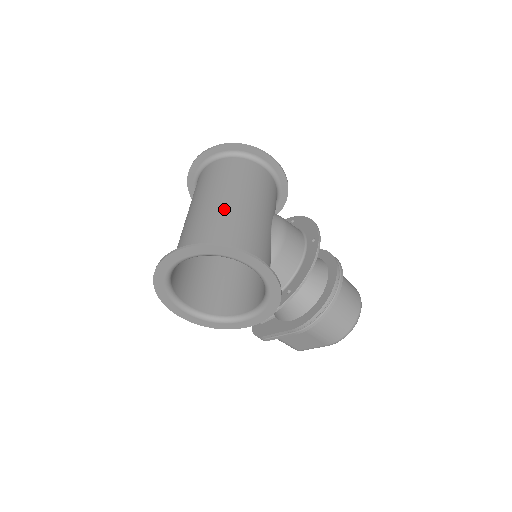
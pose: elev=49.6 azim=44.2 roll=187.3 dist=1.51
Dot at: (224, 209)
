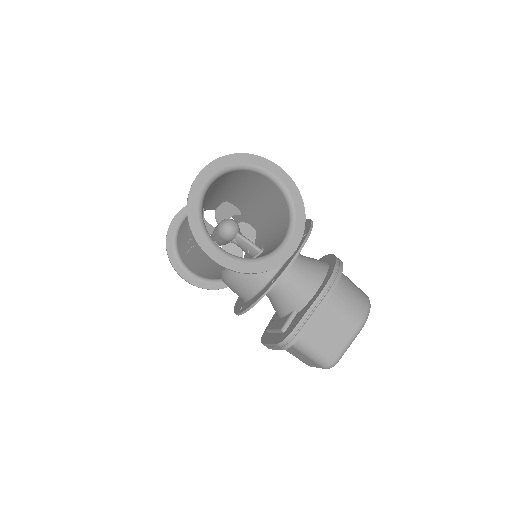
Dot at: occluded
